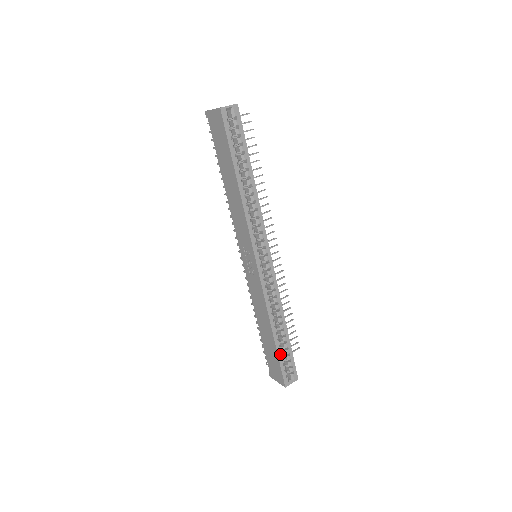
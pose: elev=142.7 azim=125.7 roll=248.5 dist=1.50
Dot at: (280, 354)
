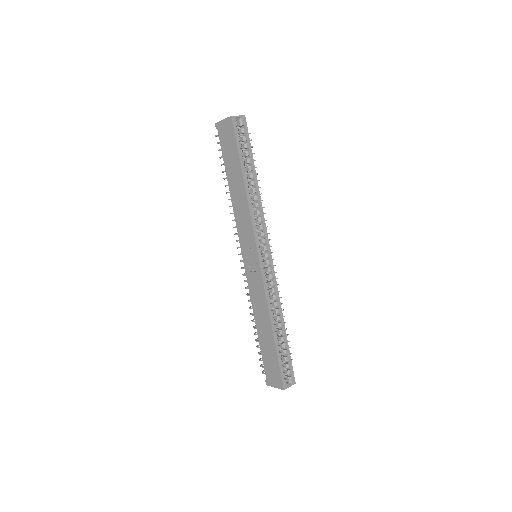
Dot at: (279, 353)
